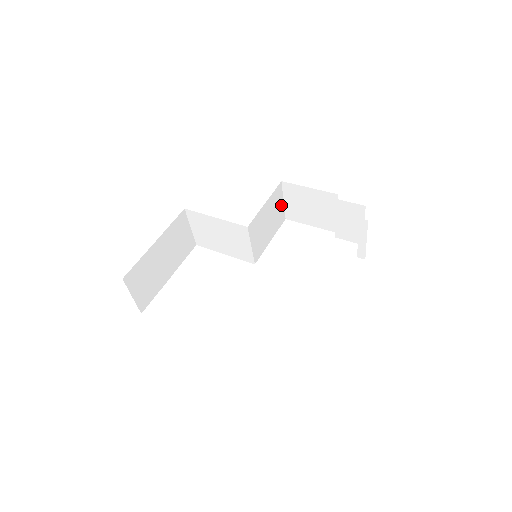
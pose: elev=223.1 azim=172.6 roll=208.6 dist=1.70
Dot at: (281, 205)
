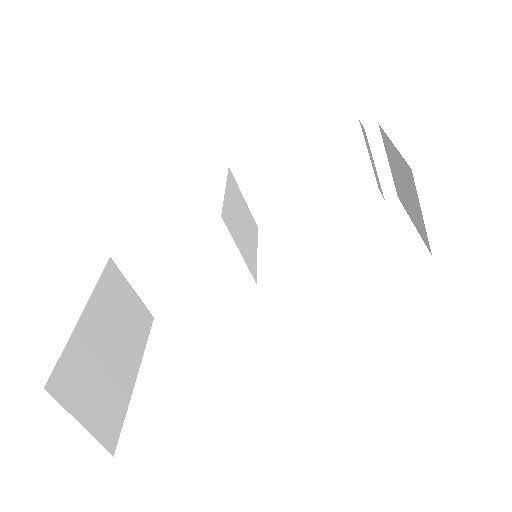
Dot at: (244, 203)
